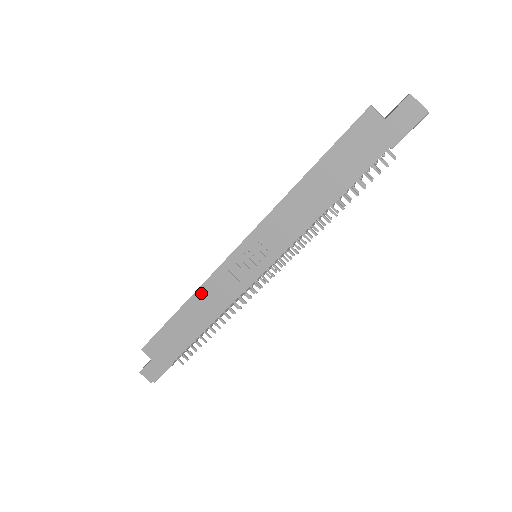
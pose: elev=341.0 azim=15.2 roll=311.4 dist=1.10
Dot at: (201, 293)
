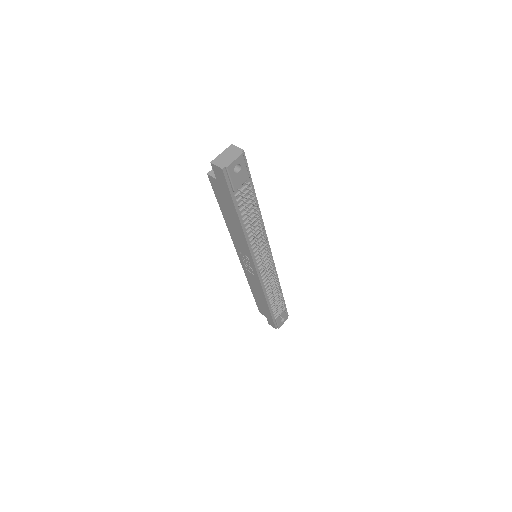
Dot at: (250, 282)
